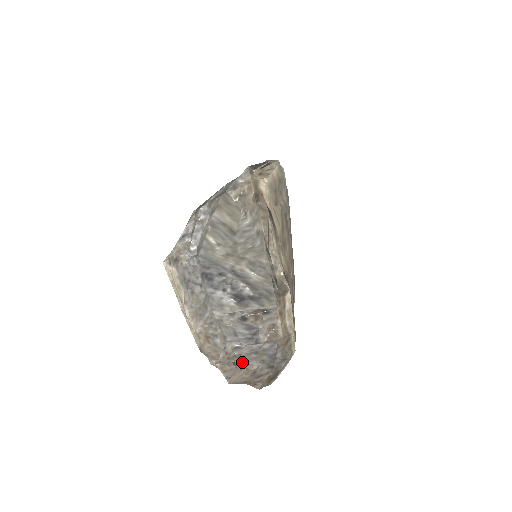
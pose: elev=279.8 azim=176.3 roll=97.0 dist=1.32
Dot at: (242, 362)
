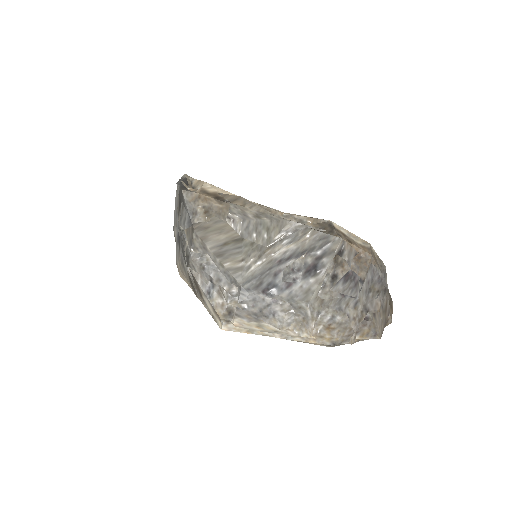
Dot at: (370, 310)
